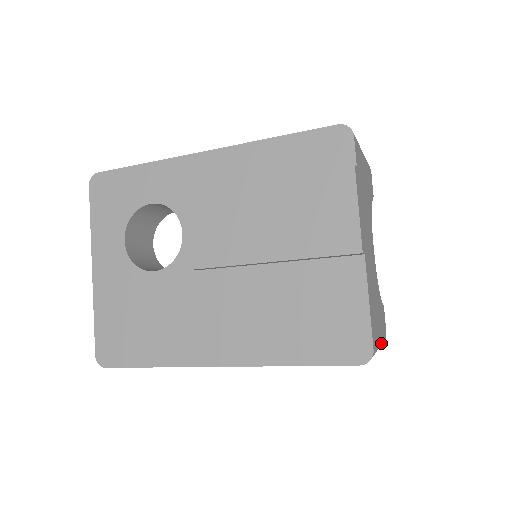
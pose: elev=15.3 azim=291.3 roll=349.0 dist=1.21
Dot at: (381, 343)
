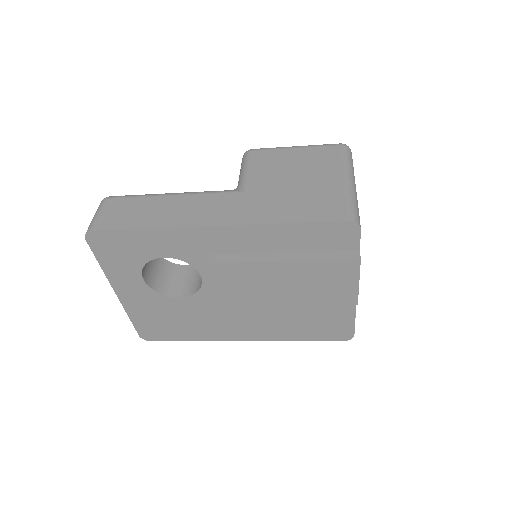
Dot at: occluded
